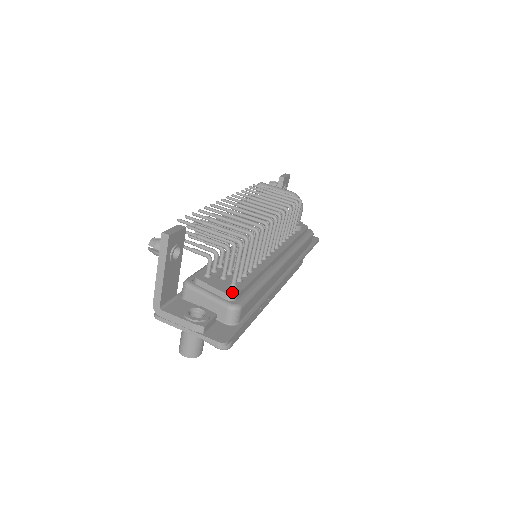
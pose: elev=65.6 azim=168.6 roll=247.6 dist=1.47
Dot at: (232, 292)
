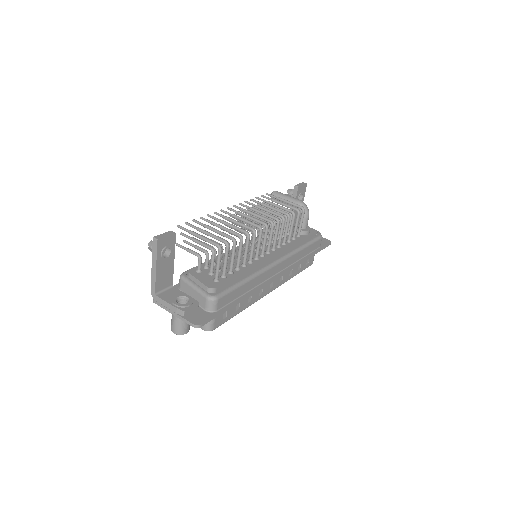
Dot at: (212, 286)
